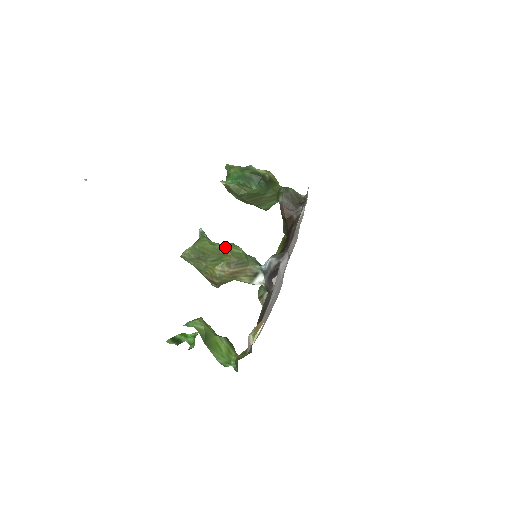
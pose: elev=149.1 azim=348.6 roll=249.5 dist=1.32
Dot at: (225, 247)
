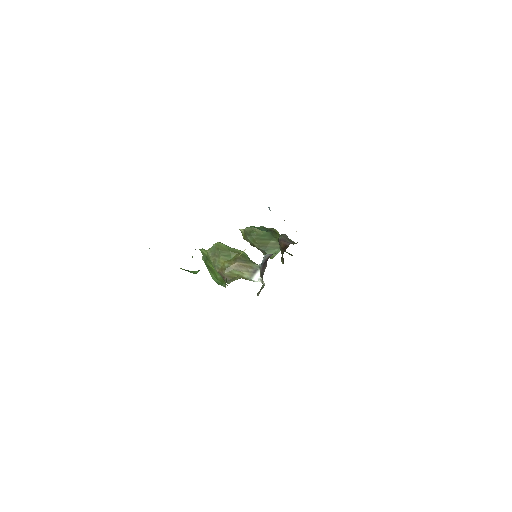
Dot at: (234, 249)
